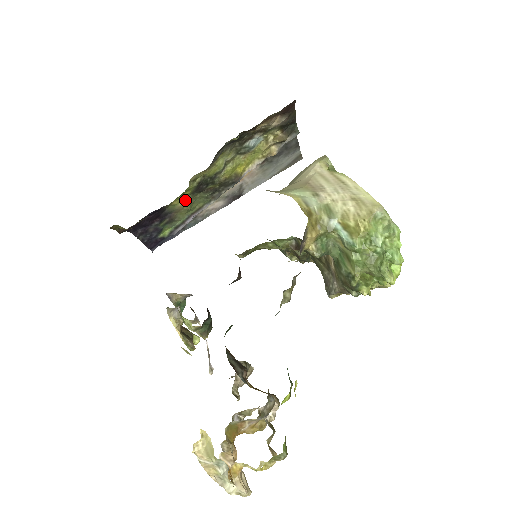
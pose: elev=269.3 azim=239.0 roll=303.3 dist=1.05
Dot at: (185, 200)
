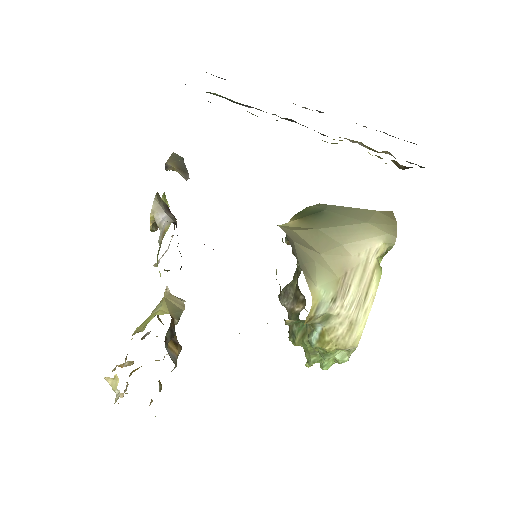
Dot at: occluded
